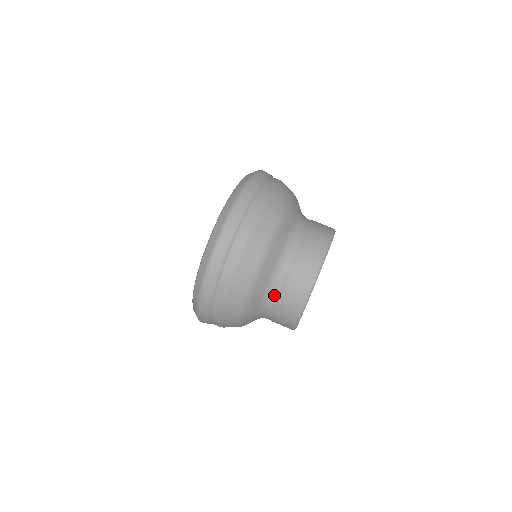
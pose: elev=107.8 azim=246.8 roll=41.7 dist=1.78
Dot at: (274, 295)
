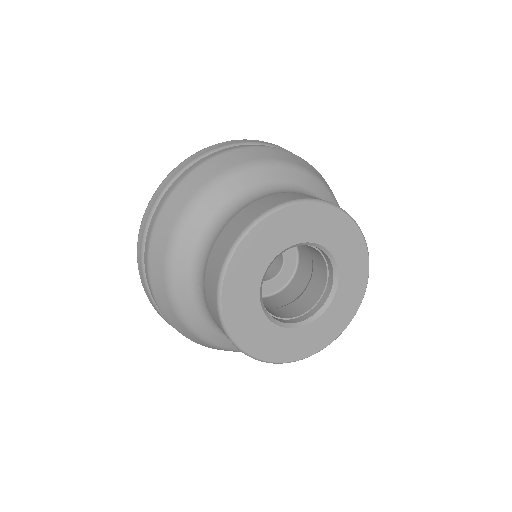
Dot at: (243, 205)
